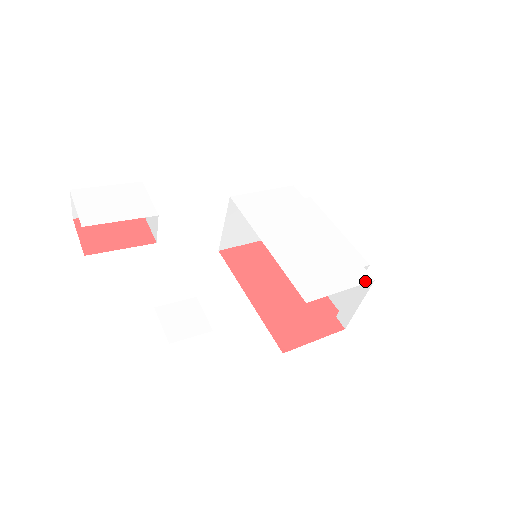
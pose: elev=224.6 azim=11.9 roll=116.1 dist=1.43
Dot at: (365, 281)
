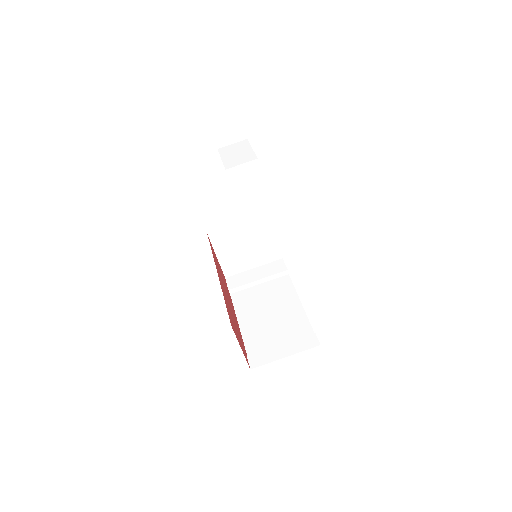
Dot at: occluded
